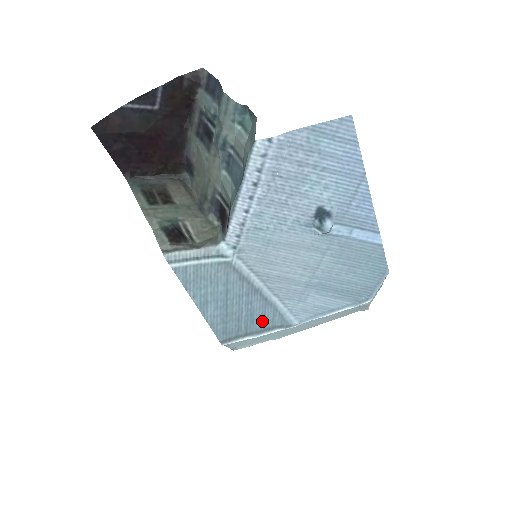
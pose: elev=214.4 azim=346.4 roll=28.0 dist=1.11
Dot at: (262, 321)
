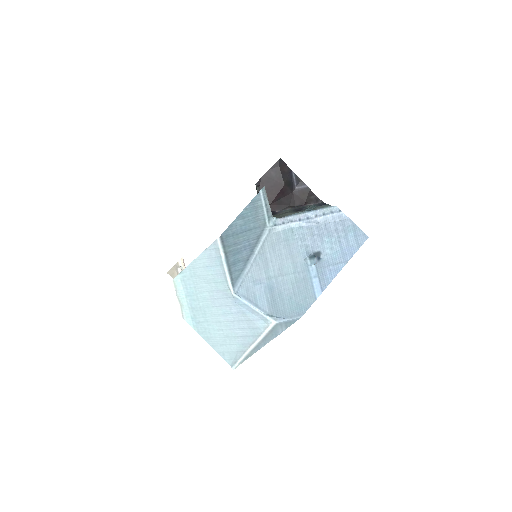
Dot at: (235, 262)
